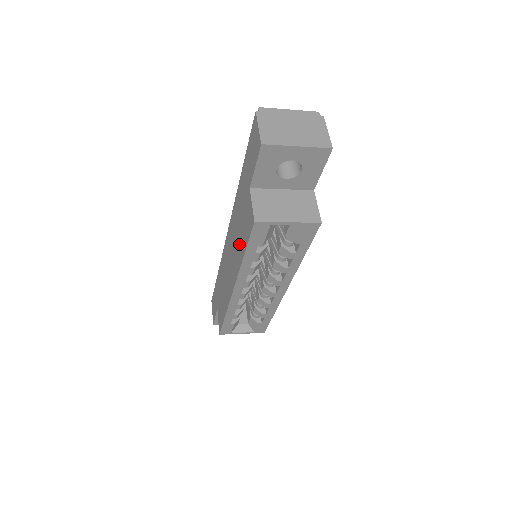
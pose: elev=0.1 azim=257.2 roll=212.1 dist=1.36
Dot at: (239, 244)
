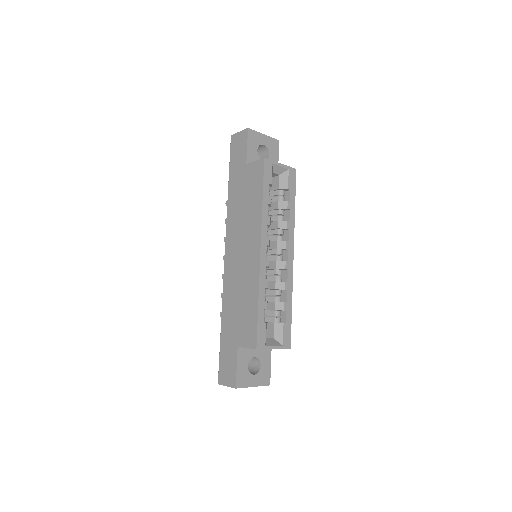
Dot at: (251, 210)
